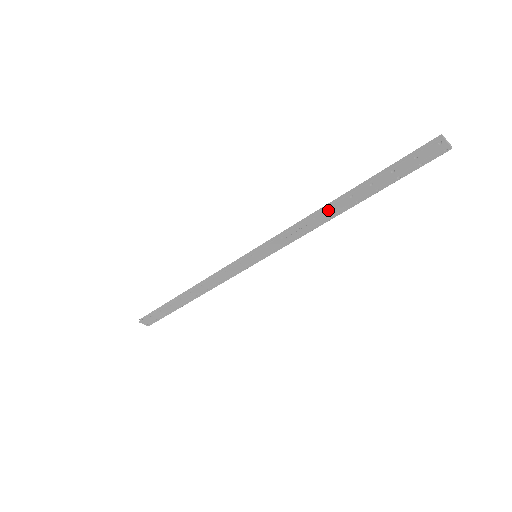
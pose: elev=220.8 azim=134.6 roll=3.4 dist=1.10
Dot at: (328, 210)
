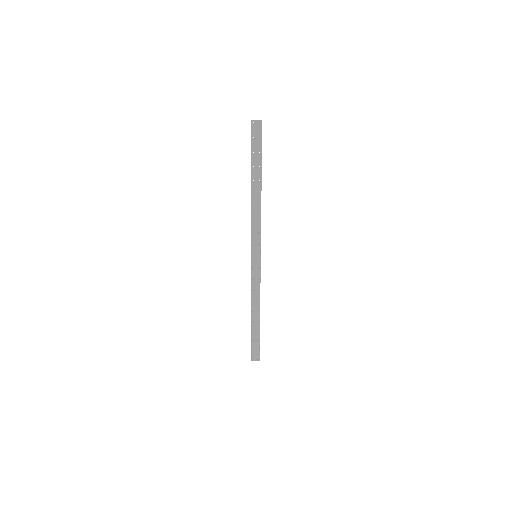
Dot at: (253, 198)
